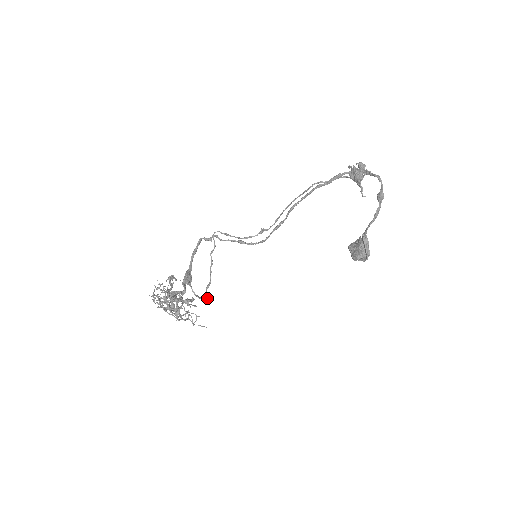
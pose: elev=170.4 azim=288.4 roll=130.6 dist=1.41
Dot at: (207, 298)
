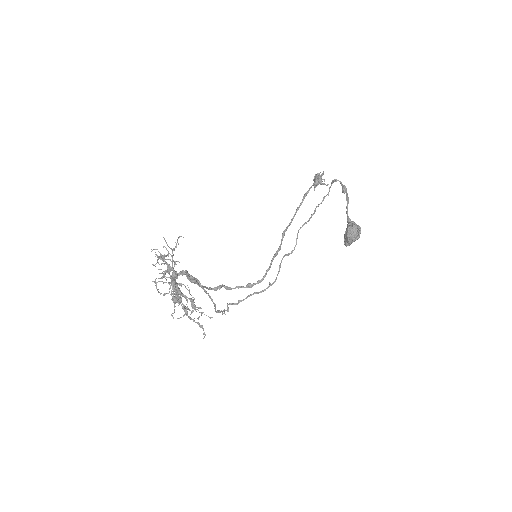
Dot at: (214, 304)
